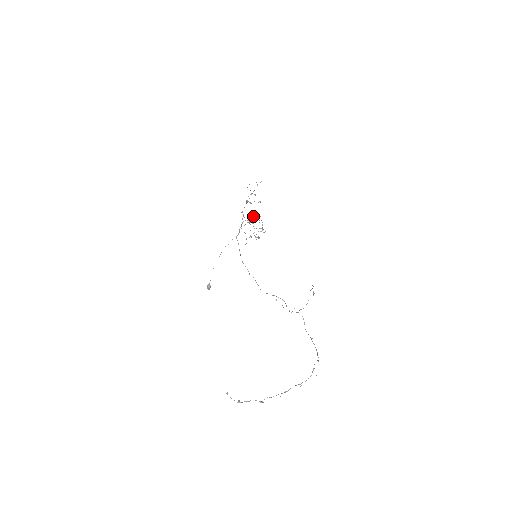
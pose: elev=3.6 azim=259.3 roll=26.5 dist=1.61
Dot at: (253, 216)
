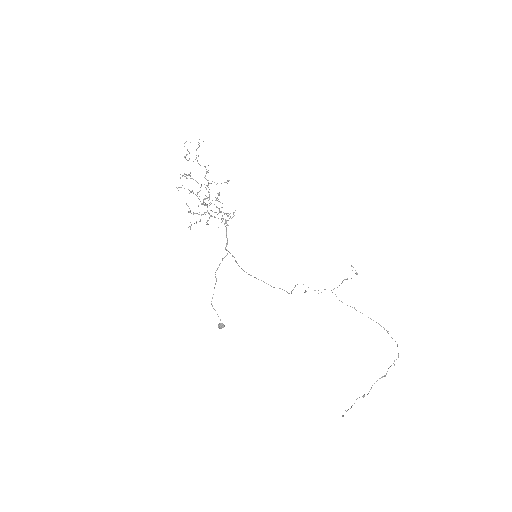
Dot at: occluded
